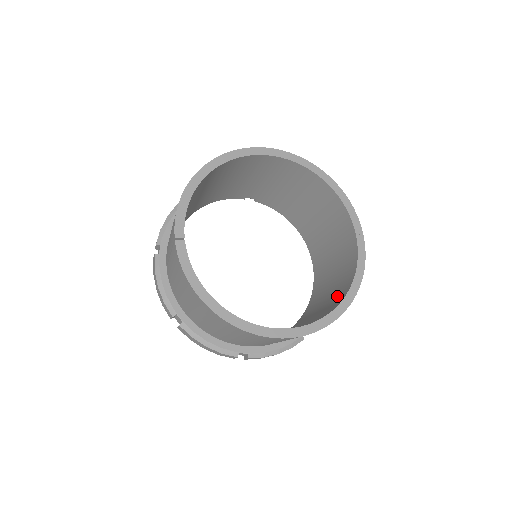
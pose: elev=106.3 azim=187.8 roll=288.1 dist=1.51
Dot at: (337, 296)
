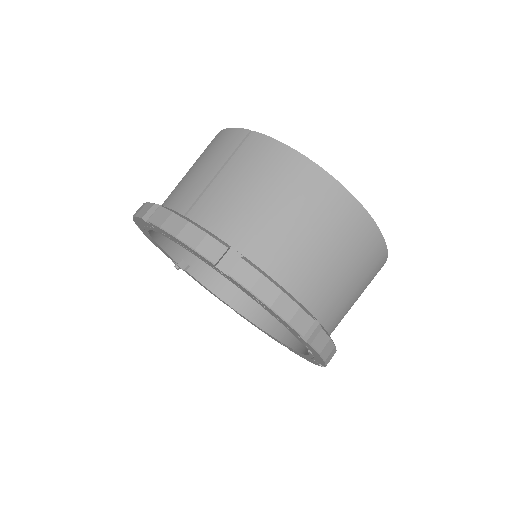
Dot at: occluded
